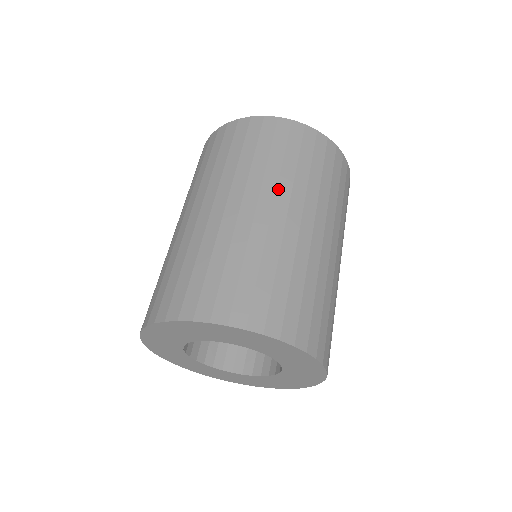
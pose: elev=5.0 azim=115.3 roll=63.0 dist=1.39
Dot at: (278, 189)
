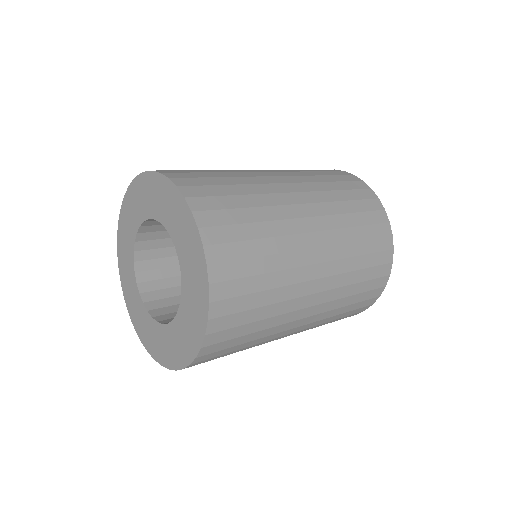
Dot at: (296, 176)
